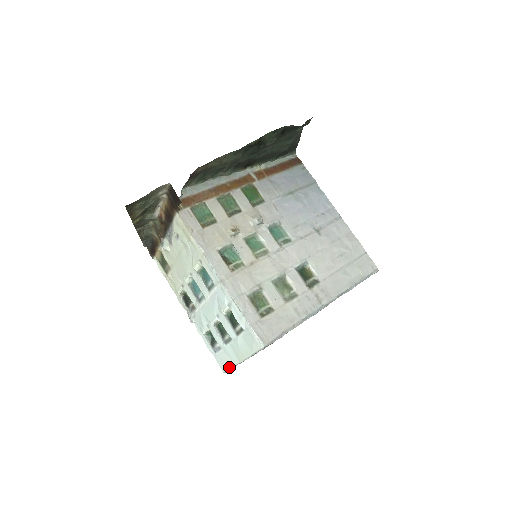
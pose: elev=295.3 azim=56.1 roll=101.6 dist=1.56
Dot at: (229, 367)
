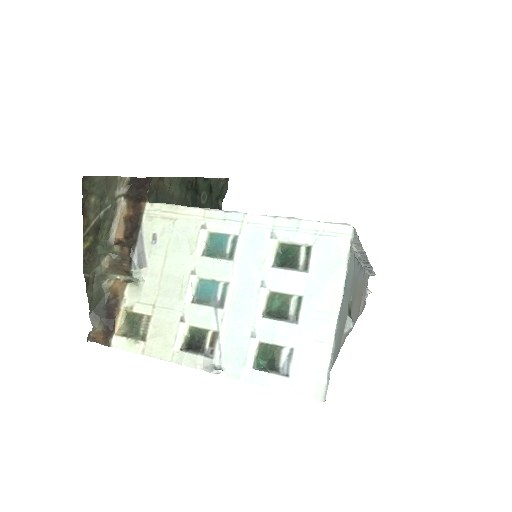
Dot at: (325, 365)
